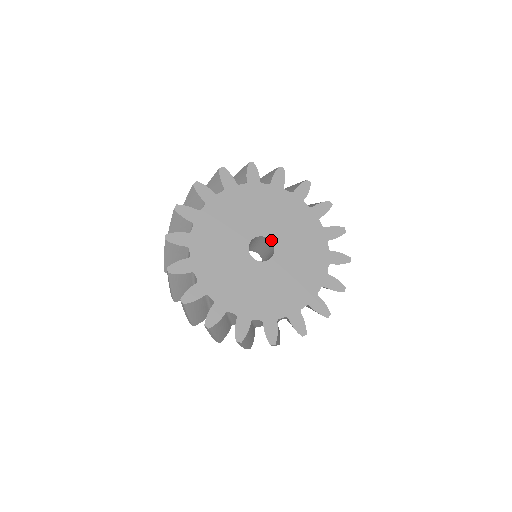
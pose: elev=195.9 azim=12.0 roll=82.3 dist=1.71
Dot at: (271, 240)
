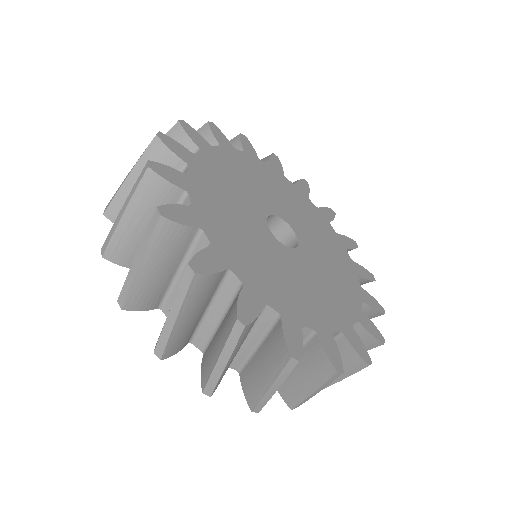
Dot at: (279, 216)
